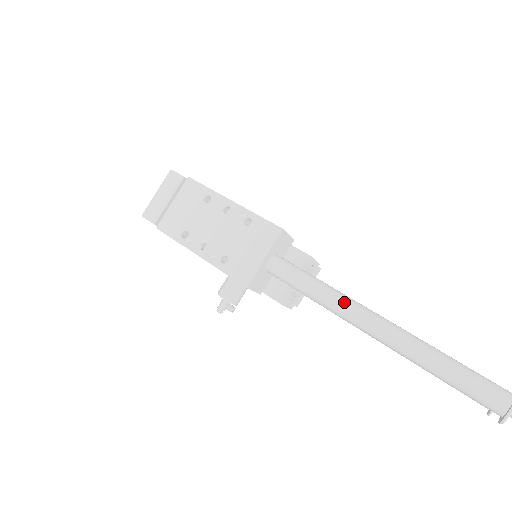
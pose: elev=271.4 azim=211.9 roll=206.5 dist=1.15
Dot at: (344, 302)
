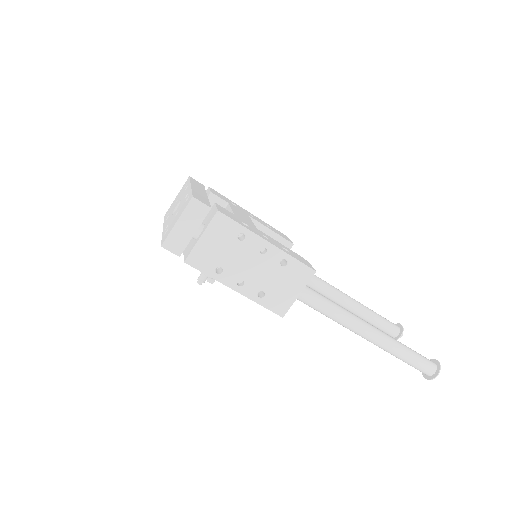
Dot at: (354, 322)
